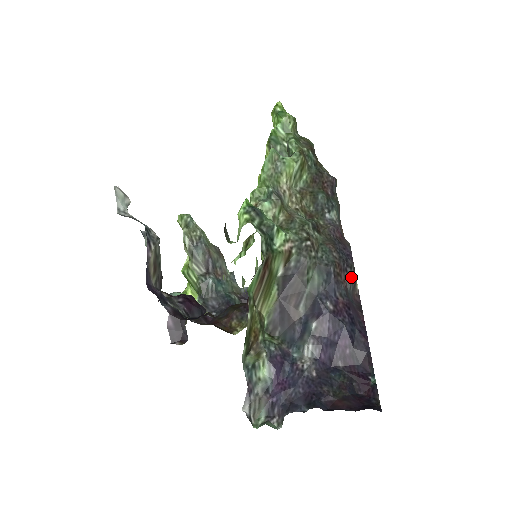
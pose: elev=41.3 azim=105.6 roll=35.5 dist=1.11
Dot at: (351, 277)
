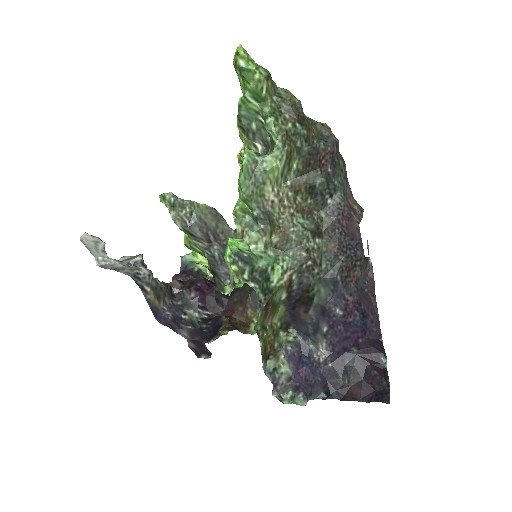
Dot at: (361, 266)
